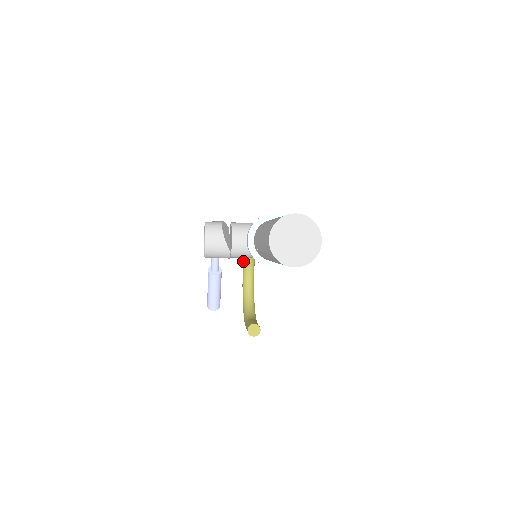
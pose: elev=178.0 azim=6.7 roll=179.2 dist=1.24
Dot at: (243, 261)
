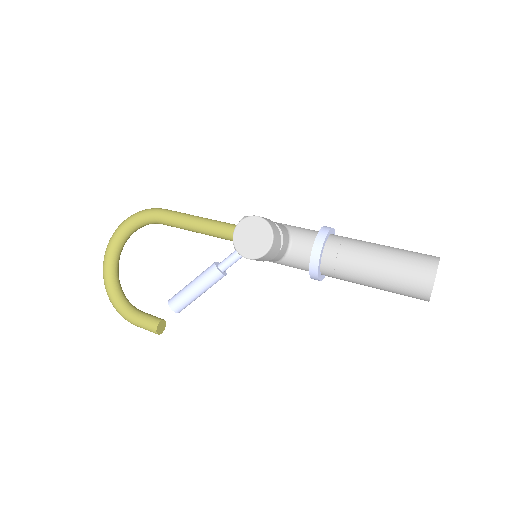
Dot at: (118, 234)
